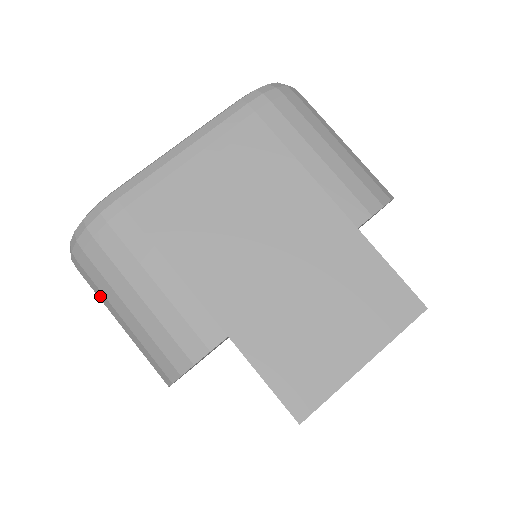
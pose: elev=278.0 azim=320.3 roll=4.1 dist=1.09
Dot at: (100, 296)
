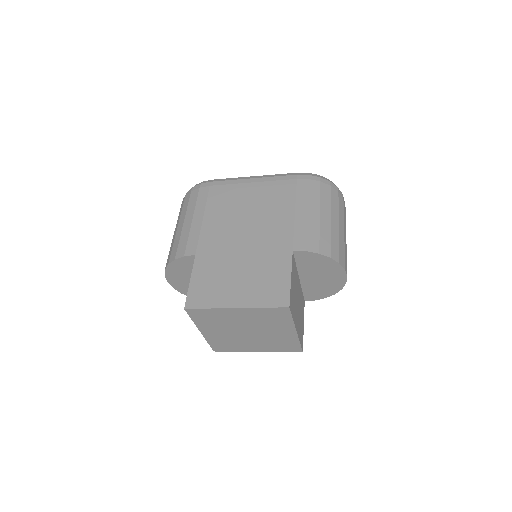
Dot at: occluded
